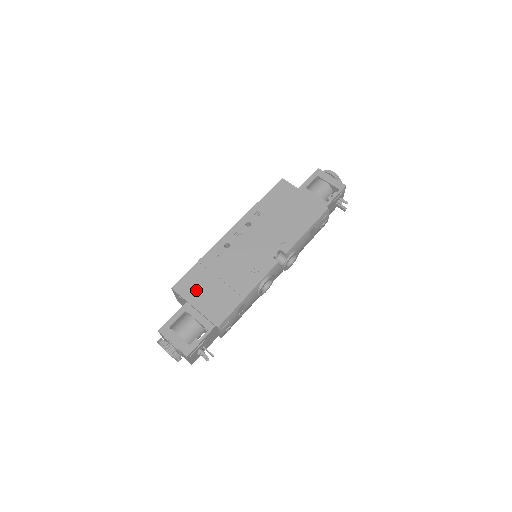
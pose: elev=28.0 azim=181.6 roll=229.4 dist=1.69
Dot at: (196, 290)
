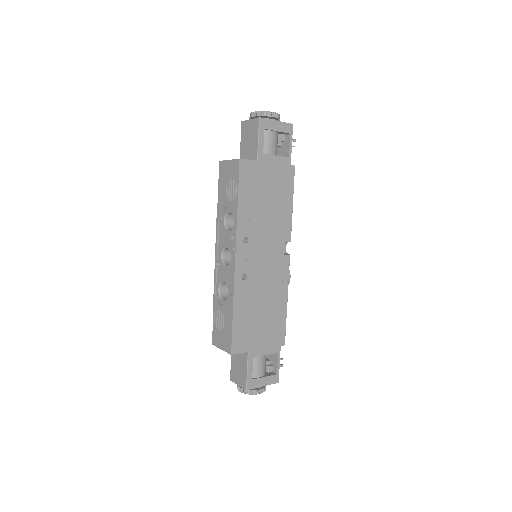
Dot at: (251, 337)
